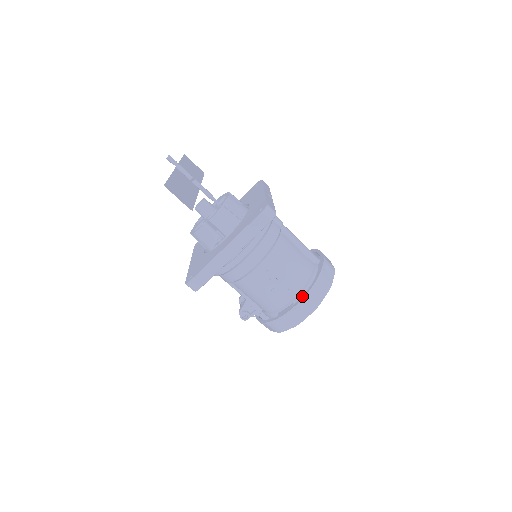
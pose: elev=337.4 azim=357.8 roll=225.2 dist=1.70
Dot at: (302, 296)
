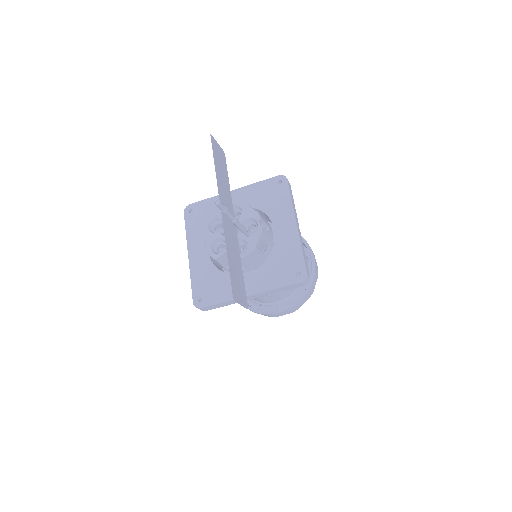
Dot at: (289, 305)
